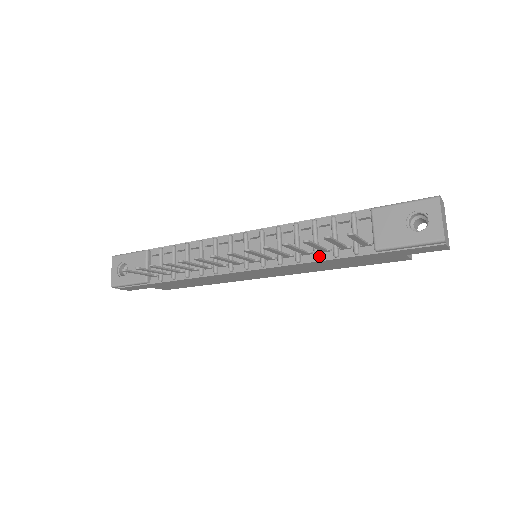
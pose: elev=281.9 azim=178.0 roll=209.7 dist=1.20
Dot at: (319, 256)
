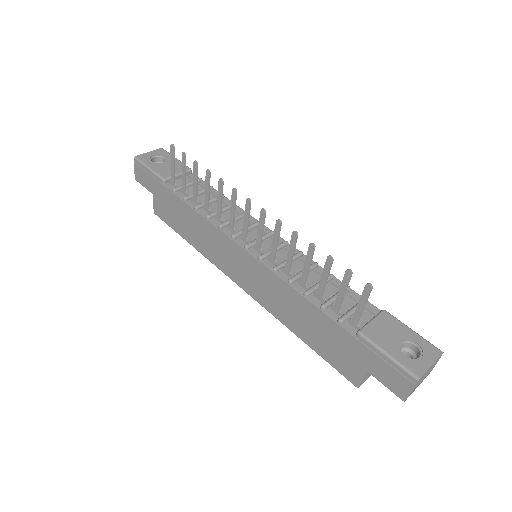
Dot at: (309, 295)
